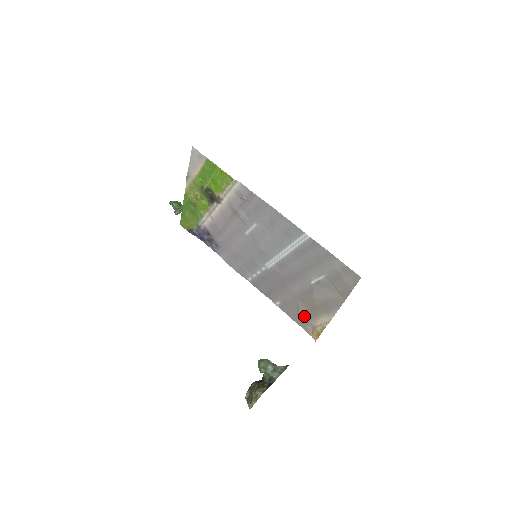
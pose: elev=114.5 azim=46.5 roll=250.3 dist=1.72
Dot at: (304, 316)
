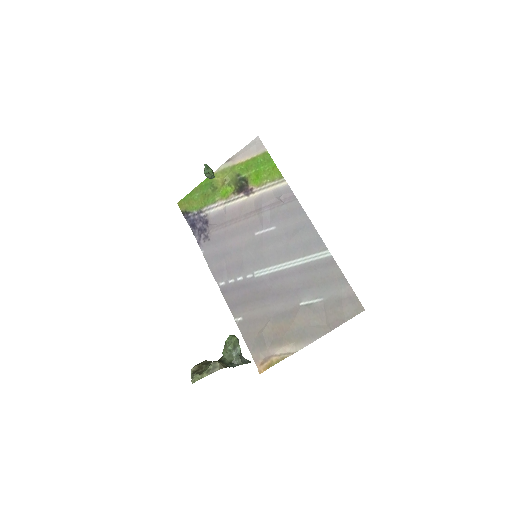
Dot at: (265, 340)
